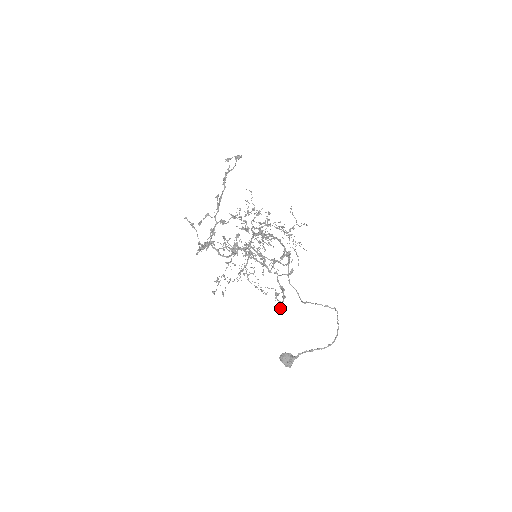
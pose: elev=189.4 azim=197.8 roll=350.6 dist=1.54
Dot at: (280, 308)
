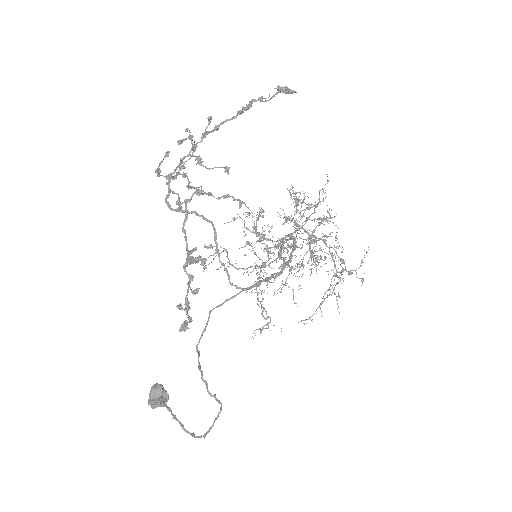
Dot at: (183, 329)
